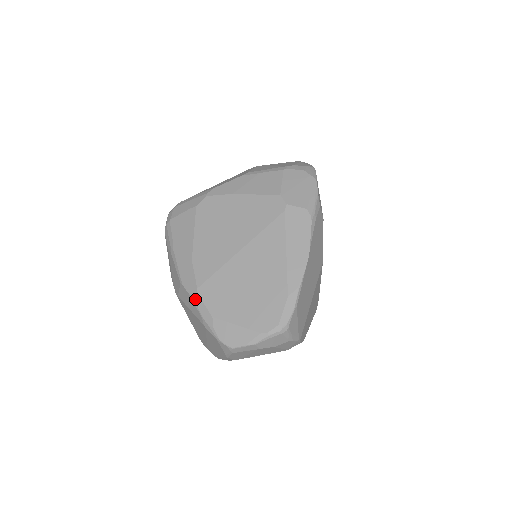
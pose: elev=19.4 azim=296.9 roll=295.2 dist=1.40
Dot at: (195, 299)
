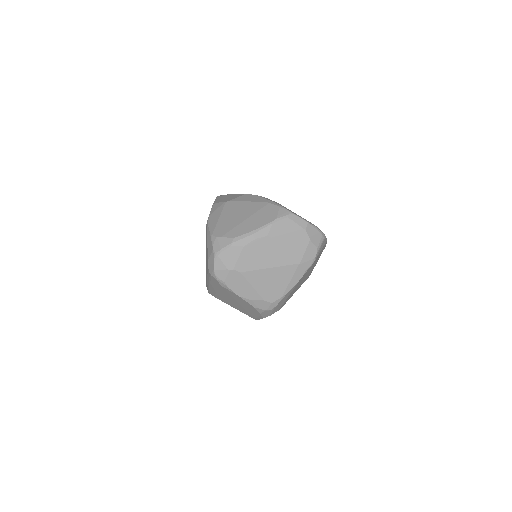
Dot at: (263, 197)
